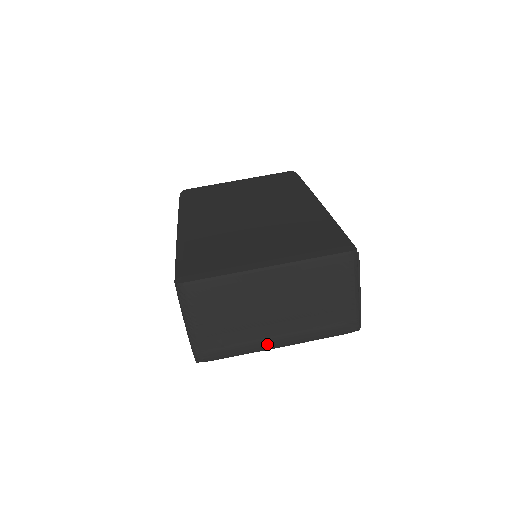
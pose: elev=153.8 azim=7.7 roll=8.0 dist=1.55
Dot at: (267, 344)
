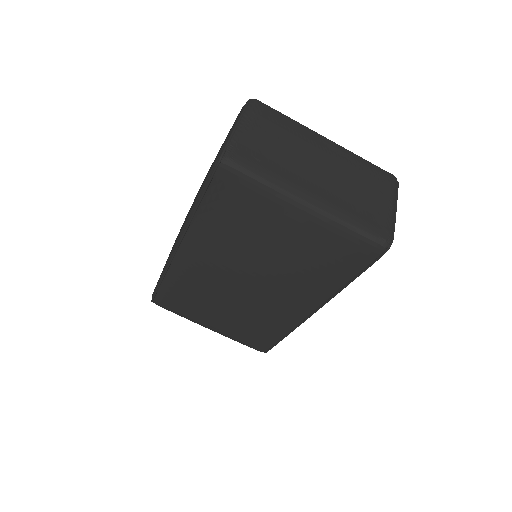
Dot at: (299, 191)
